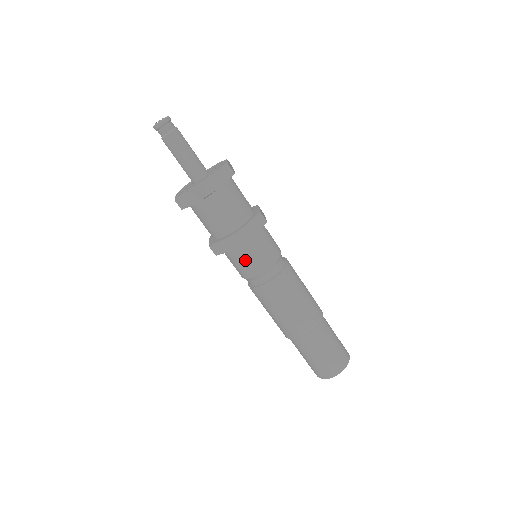
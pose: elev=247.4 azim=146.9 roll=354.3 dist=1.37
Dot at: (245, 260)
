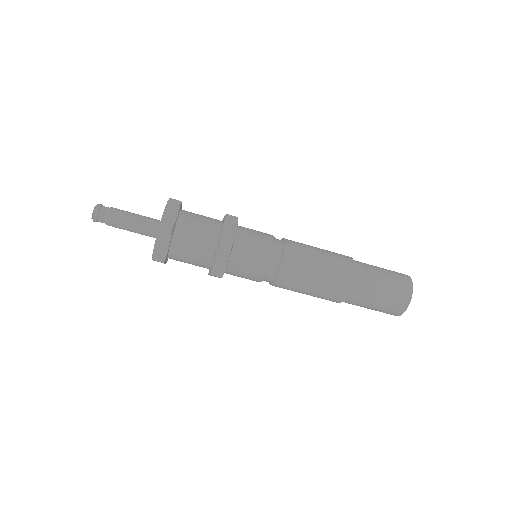
Dot at: occluded
